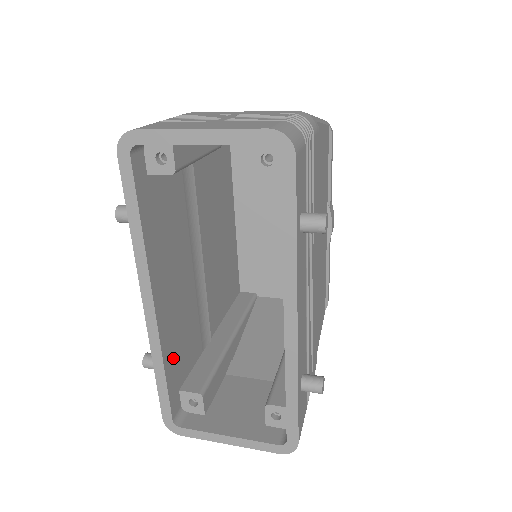
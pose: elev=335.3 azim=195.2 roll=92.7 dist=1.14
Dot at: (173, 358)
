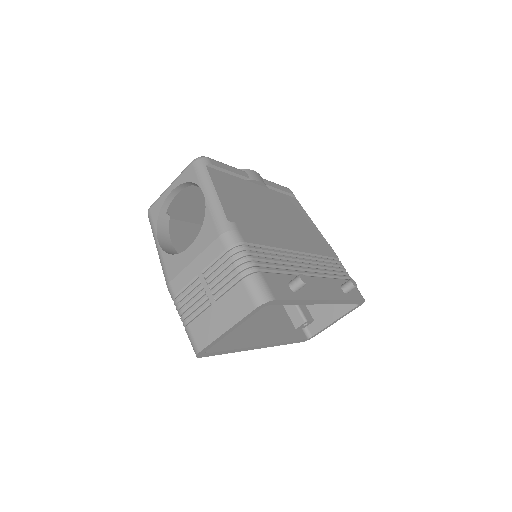
Dot at: (283, 331)
